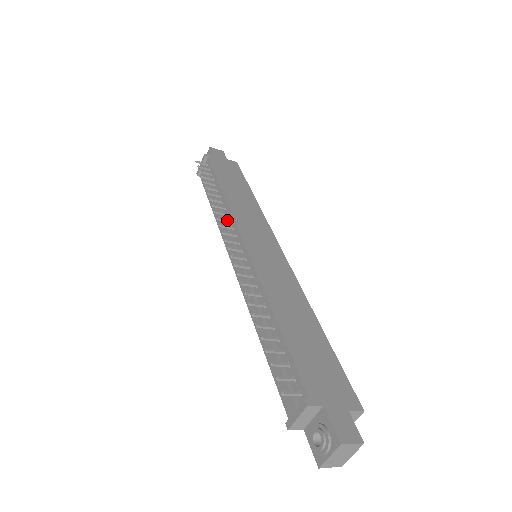
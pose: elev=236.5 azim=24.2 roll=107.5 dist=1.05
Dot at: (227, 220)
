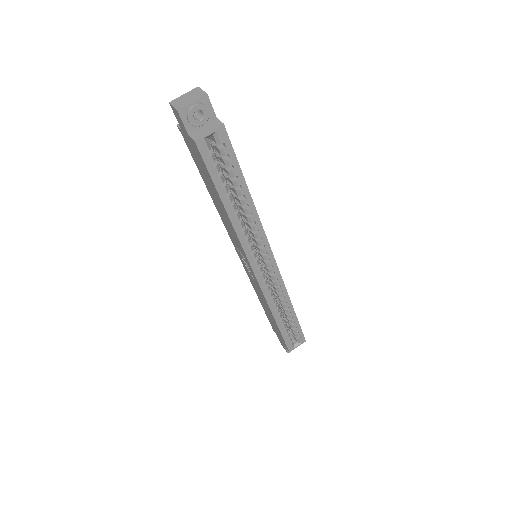
Dot at: occluded
